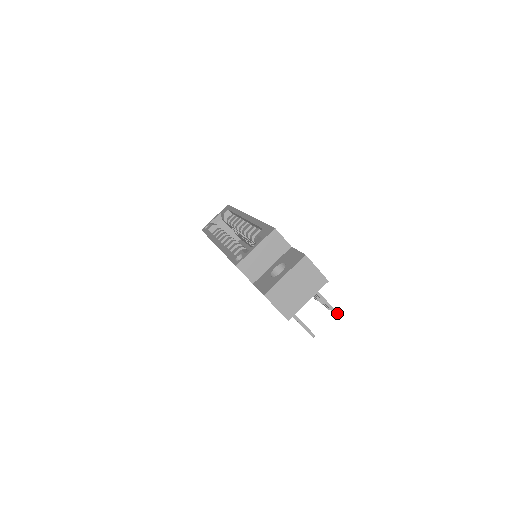
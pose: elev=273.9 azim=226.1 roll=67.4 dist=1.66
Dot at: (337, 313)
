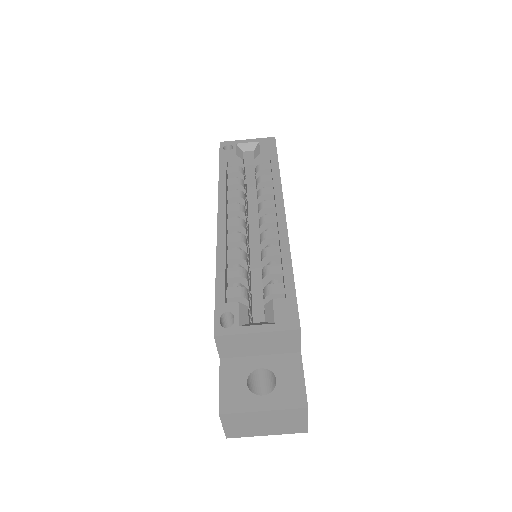
Dot at: occluded
